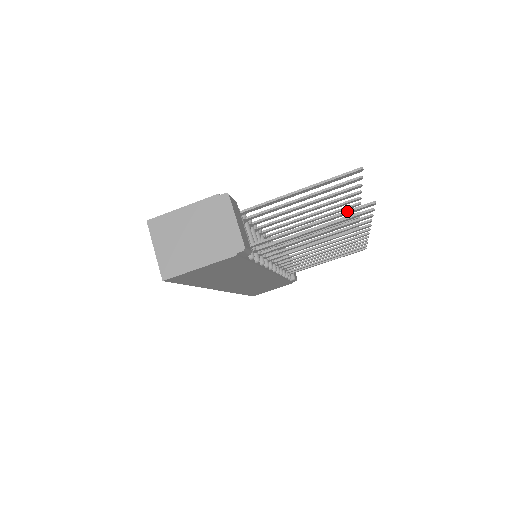
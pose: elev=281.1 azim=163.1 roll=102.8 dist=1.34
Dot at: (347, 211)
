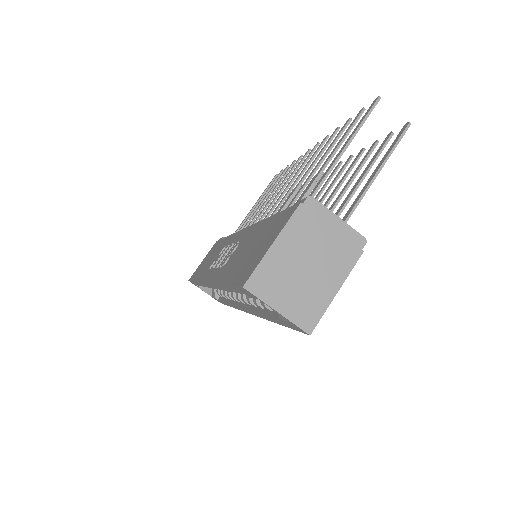
Dot at: (395, 145)
